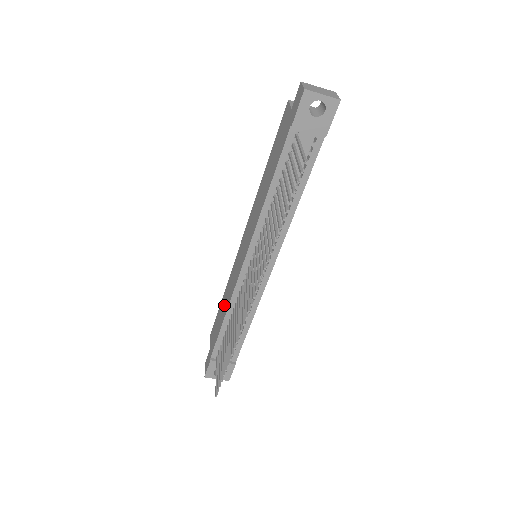
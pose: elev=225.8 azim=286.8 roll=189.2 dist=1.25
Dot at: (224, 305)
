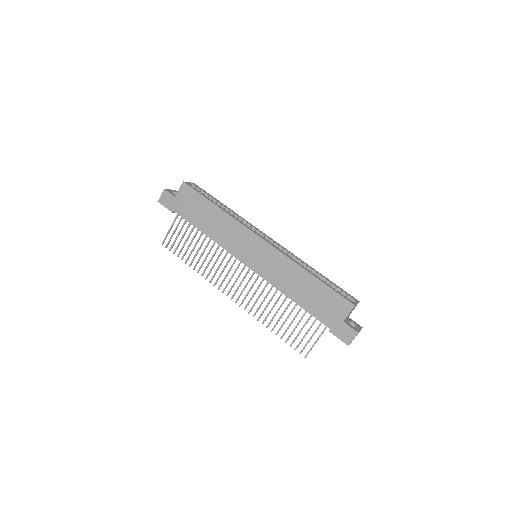
Dot at: (212, 223)
